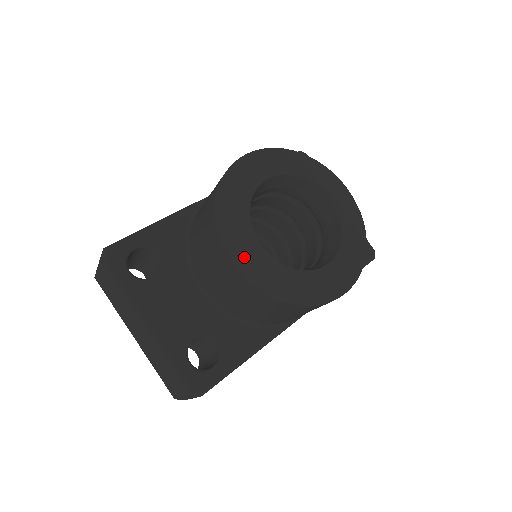
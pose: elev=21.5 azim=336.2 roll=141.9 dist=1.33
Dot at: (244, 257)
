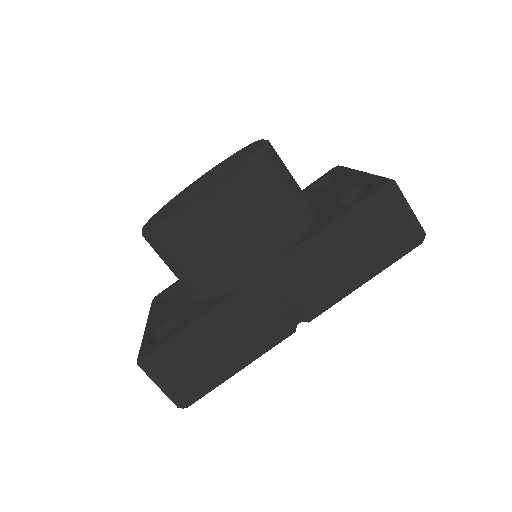
Dot at: (148, 224)
